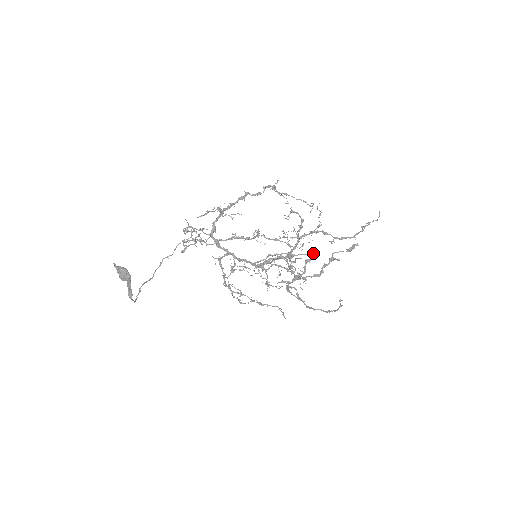
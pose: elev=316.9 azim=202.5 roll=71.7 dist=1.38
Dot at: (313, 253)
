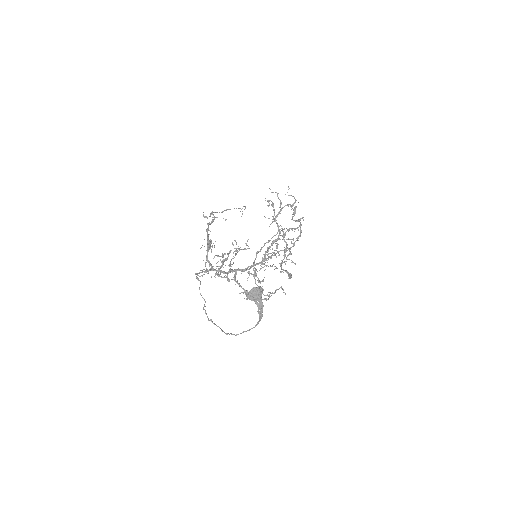
Dot at: (278, 231)
